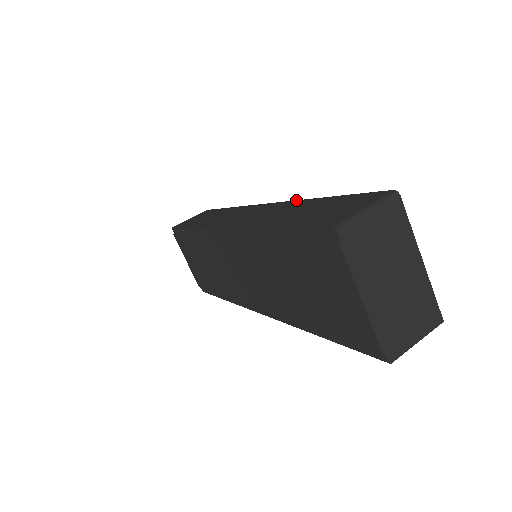
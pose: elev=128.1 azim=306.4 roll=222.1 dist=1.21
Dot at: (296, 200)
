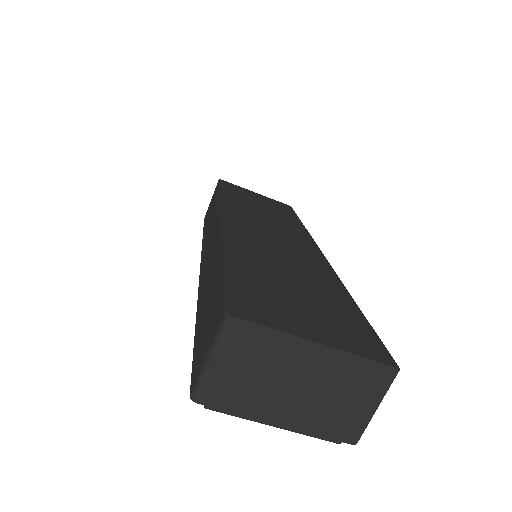
Dot at: (221, 238)
